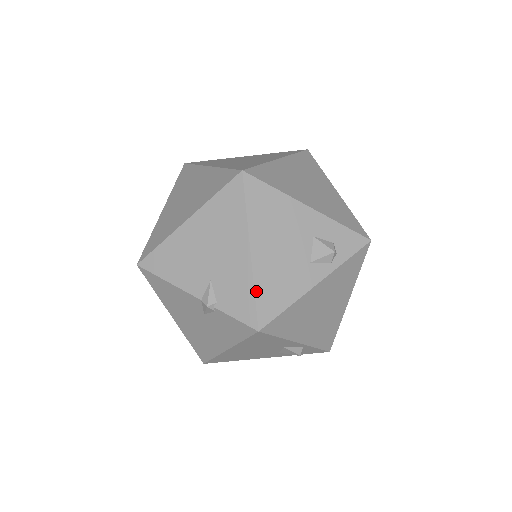
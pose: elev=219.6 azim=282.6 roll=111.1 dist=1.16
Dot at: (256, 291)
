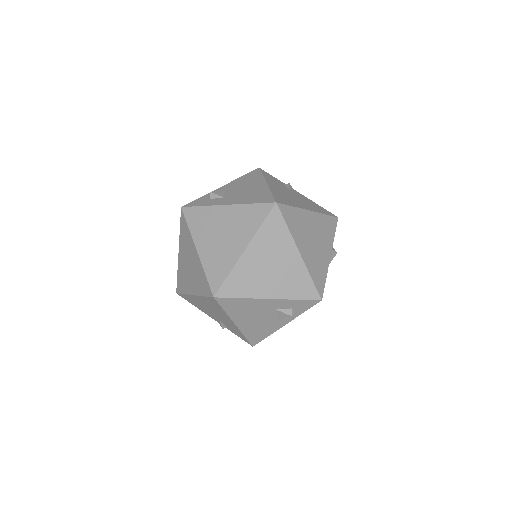
Dot at: (245, 336)
